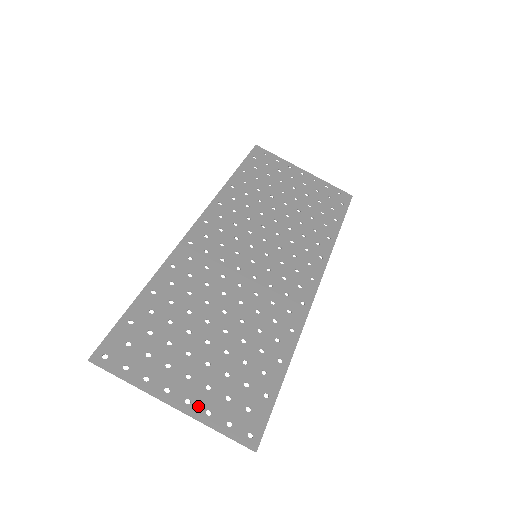
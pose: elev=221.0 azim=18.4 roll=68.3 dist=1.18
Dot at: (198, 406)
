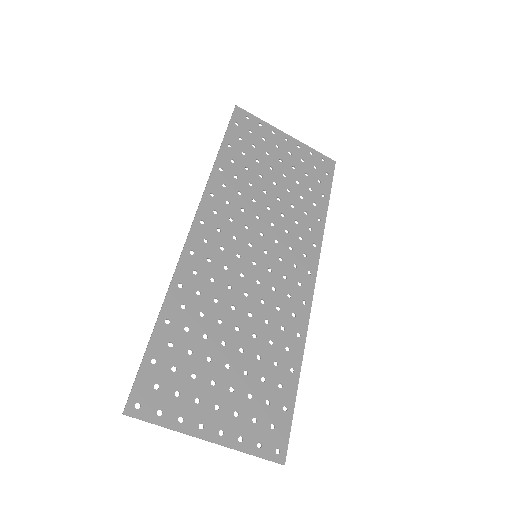
Dot at: (231, 435)
